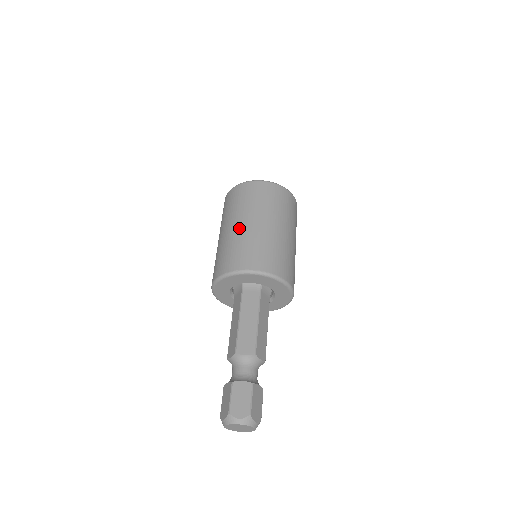
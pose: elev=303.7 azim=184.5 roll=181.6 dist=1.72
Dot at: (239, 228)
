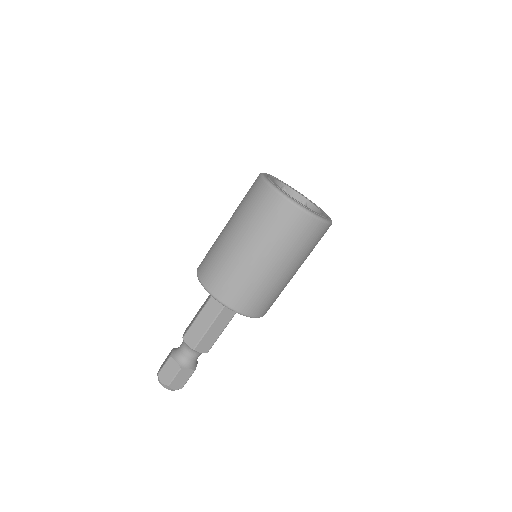
Dot at: (263, 267)
